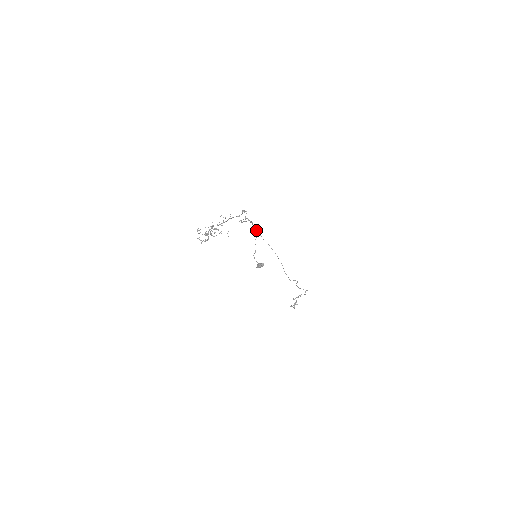
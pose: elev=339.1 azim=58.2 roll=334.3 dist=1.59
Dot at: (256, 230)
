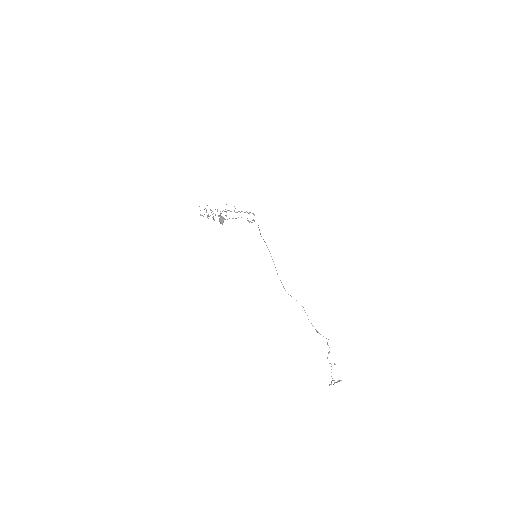
Dot at: occluded
